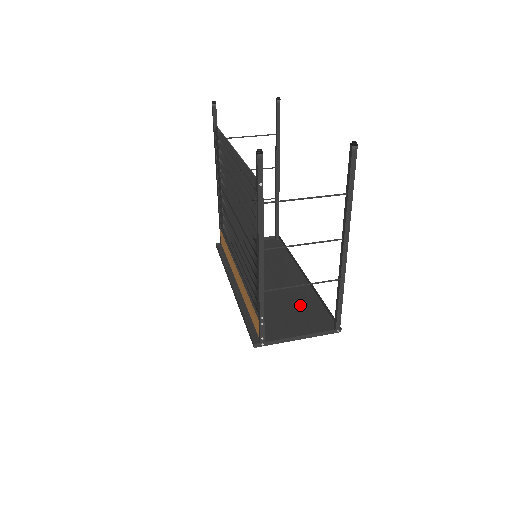
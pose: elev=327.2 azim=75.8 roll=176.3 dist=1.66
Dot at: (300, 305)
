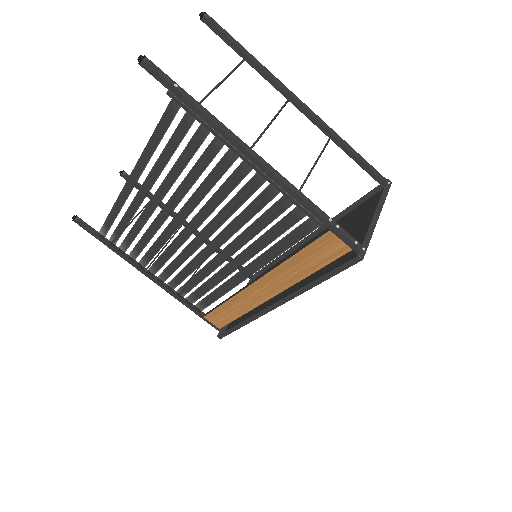
Dot at: occluded
